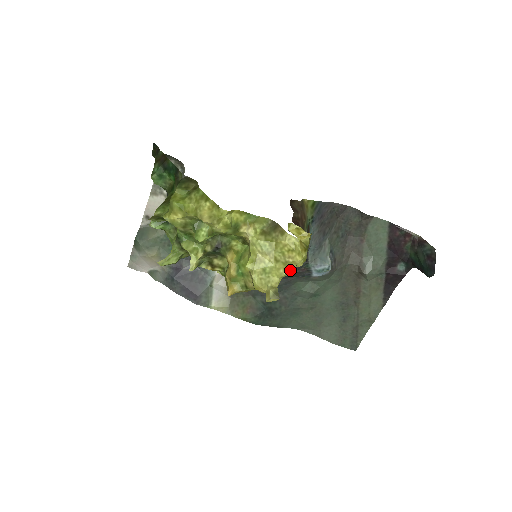
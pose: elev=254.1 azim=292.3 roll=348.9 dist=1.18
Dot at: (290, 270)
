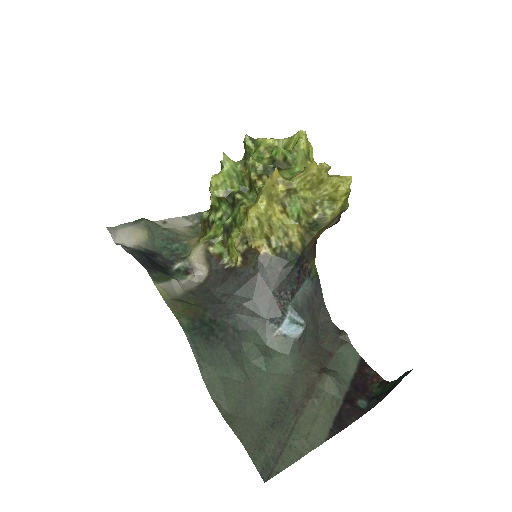
Dot at: (338, 180)
